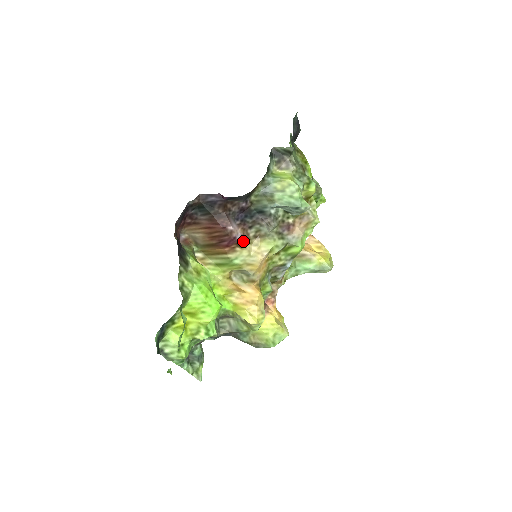
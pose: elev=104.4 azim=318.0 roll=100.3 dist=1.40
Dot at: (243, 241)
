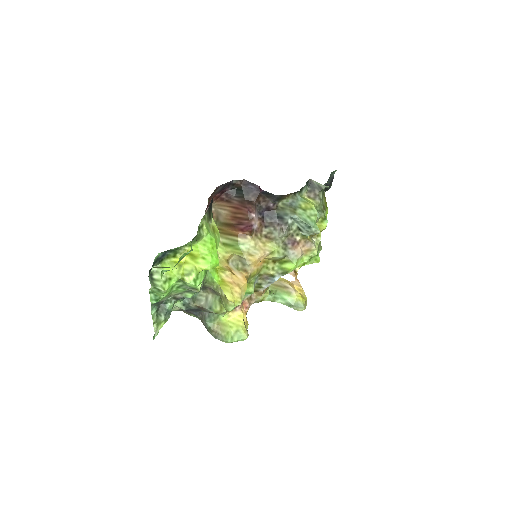
Dot at: (256, 233)
